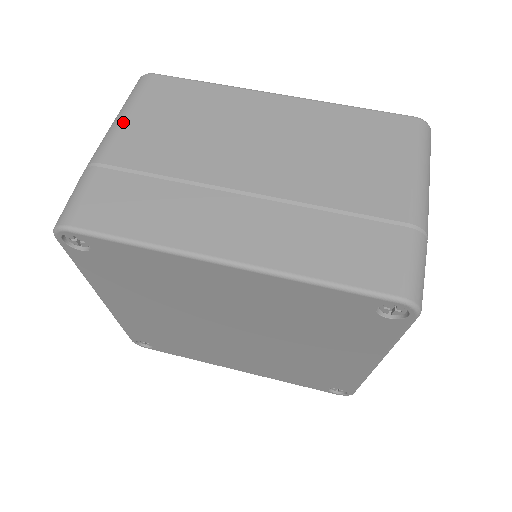
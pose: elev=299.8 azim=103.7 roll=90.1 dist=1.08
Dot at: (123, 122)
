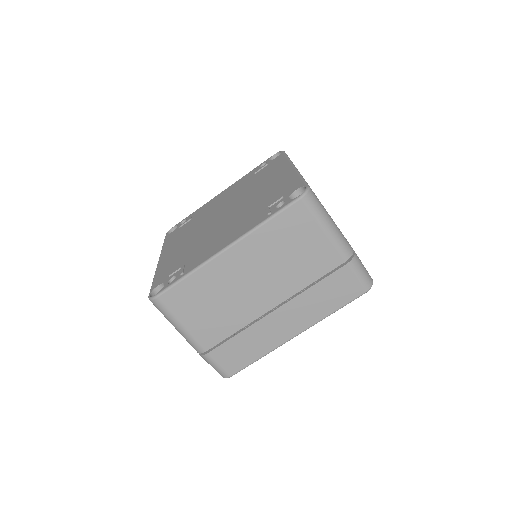
Dot at: (186, 330)
